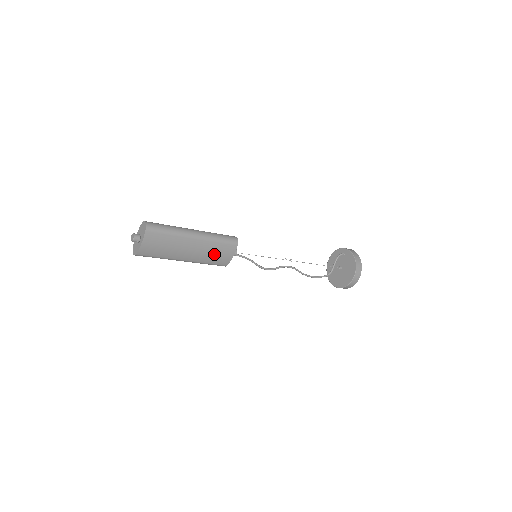
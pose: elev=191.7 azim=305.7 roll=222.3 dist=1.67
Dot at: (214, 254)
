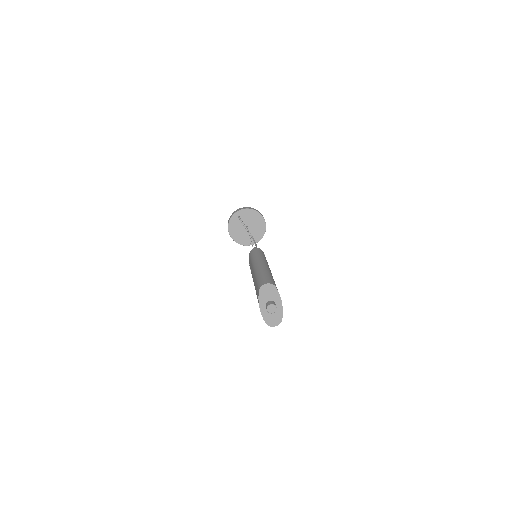
Dot at: occluded
